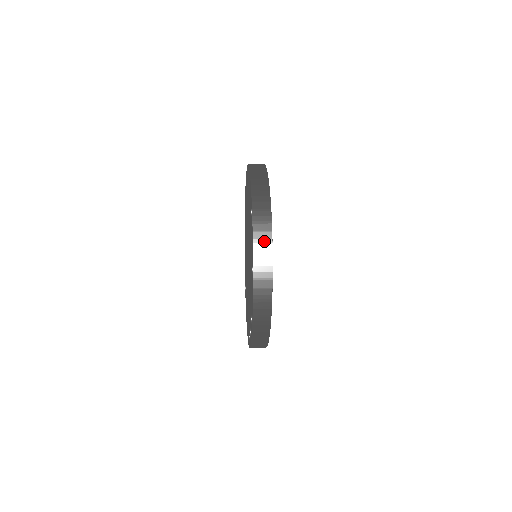
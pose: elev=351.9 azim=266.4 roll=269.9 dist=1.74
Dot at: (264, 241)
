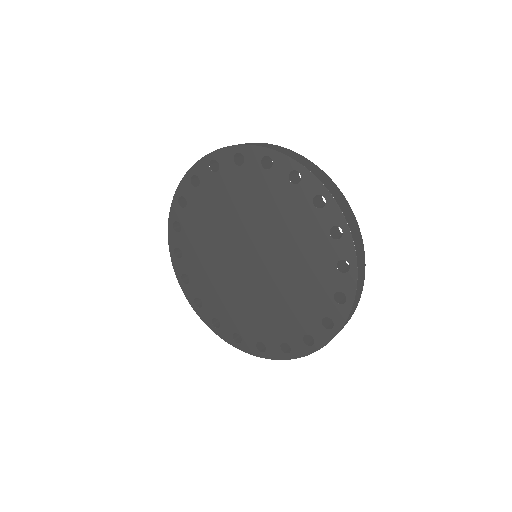
Dot at: (311, 166)
